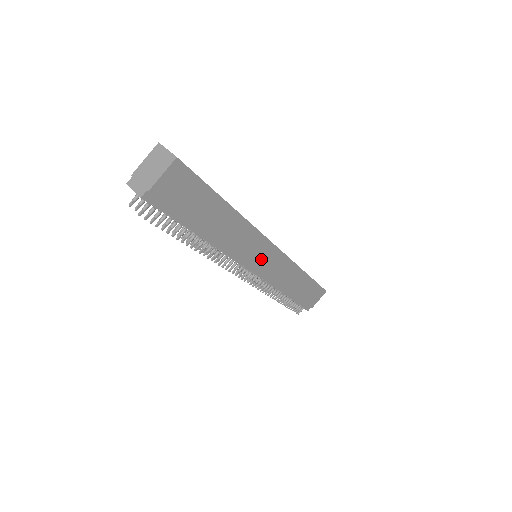
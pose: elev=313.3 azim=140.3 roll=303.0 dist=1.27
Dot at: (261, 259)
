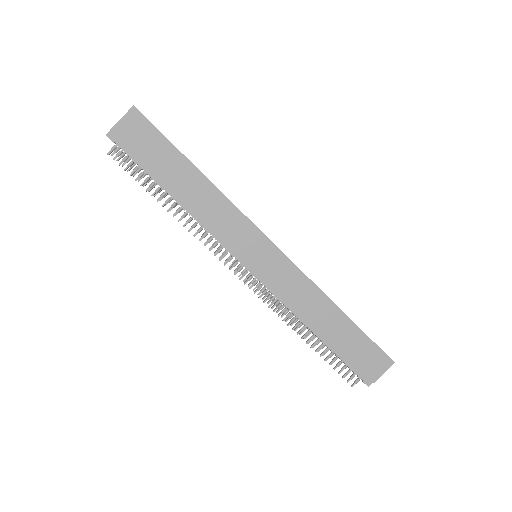
Dot at: (253, 251)
